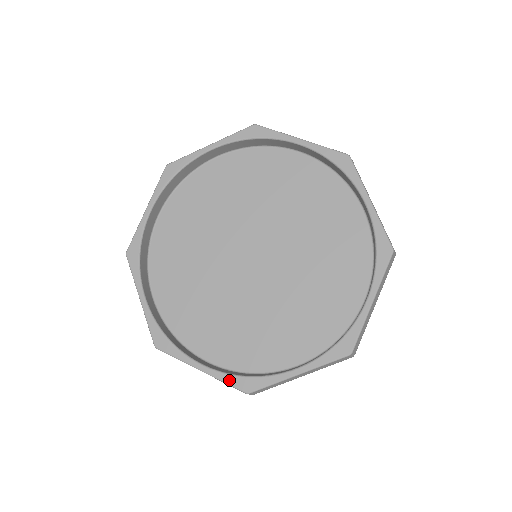
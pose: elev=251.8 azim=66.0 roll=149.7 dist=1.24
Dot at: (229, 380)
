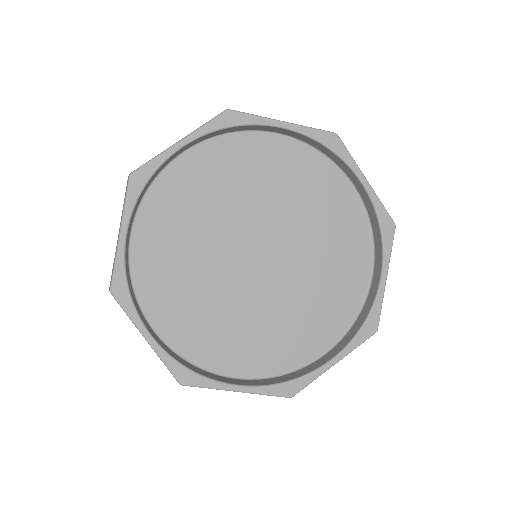
Dot at: (170, 364)
